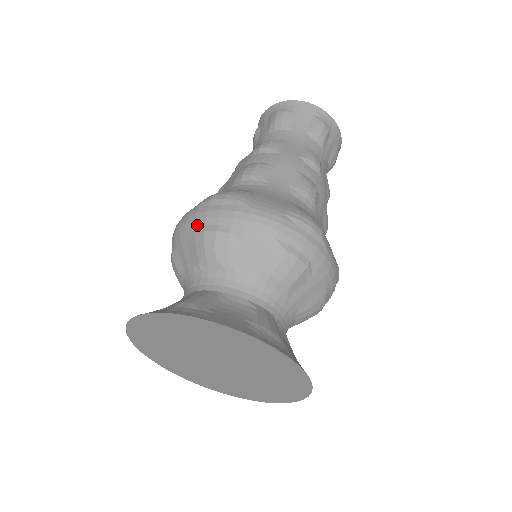
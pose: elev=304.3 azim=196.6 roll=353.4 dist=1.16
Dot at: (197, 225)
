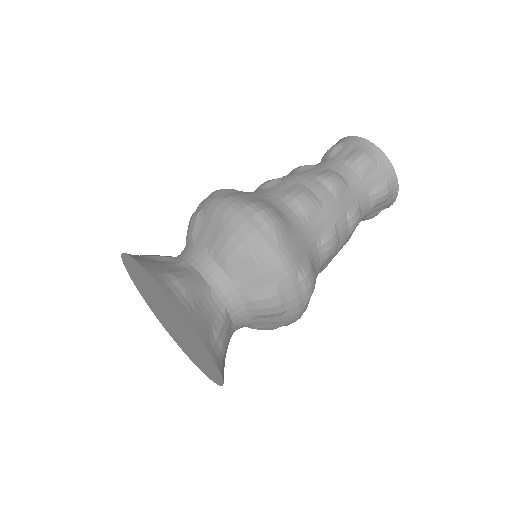
Dot at: (232, 222)
